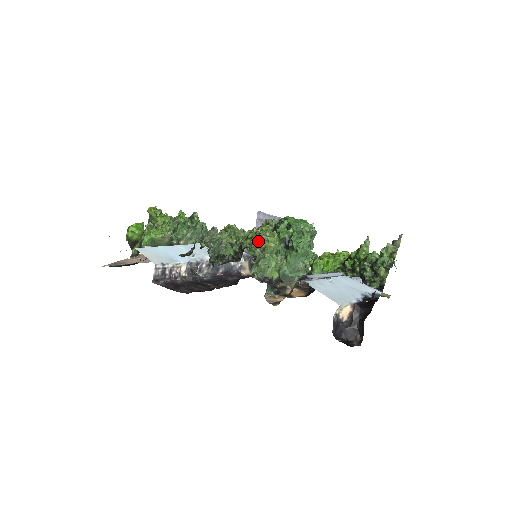
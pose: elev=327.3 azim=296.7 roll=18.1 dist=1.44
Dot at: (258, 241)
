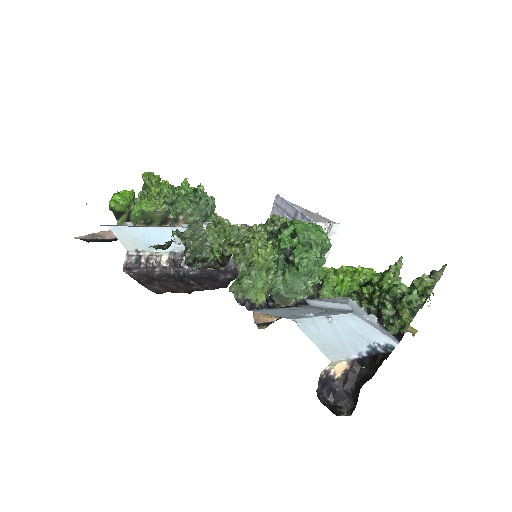
Dot at: (245, 252)
